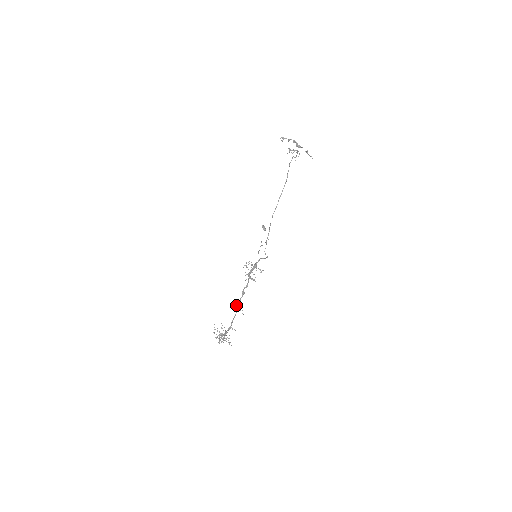
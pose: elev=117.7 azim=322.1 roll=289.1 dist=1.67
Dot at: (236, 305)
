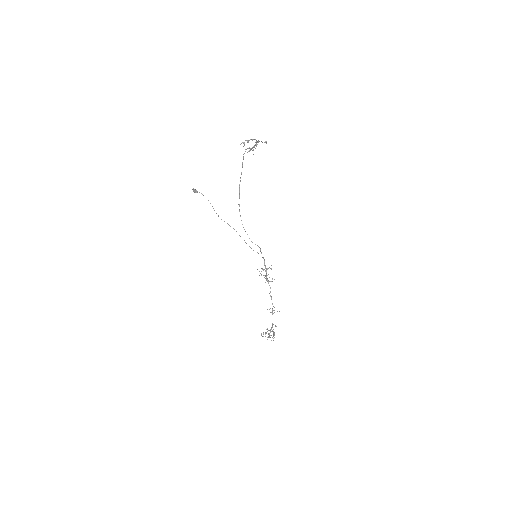
Dot at: (272, 309)
